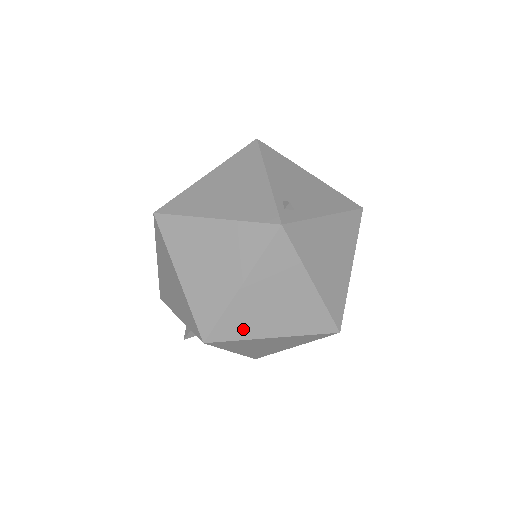
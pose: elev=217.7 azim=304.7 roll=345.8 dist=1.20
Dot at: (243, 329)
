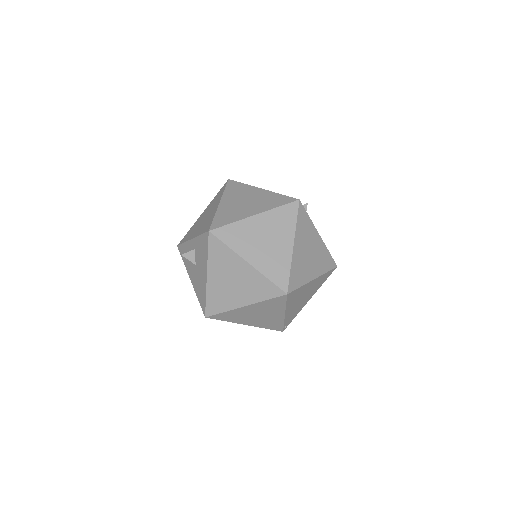
Dot at: (236, 241)
